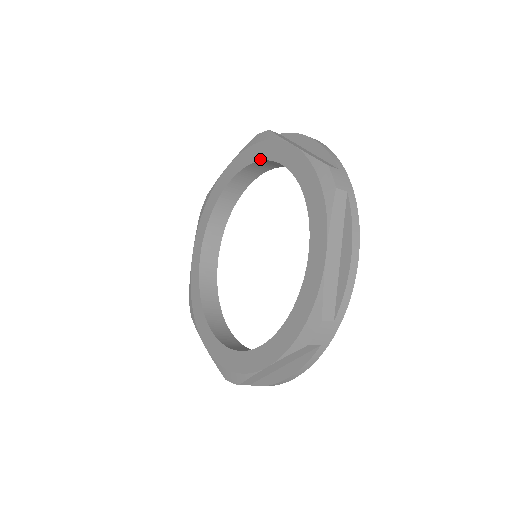
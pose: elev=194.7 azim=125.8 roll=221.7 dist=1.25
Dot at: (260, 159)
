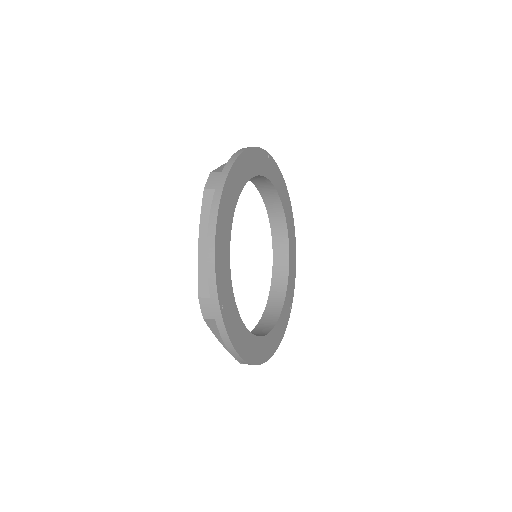
Dot at: occluded
